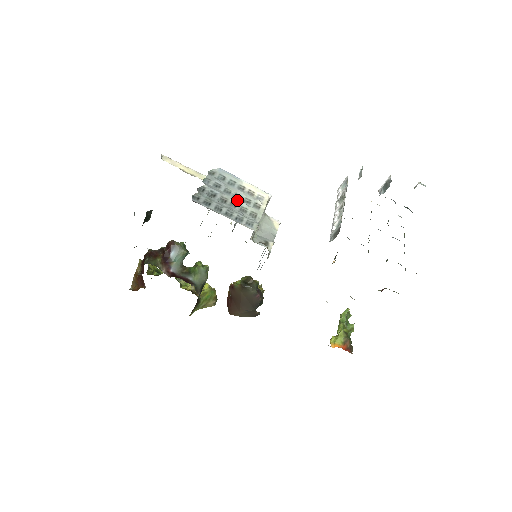
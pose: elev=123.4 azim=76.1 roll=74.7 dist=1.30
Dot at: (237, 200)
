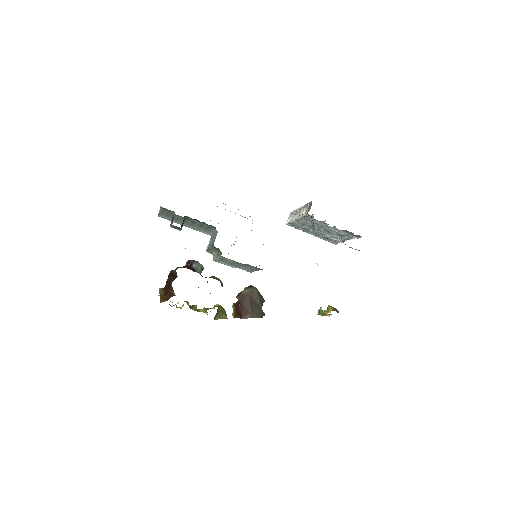
Dot at: occluded
